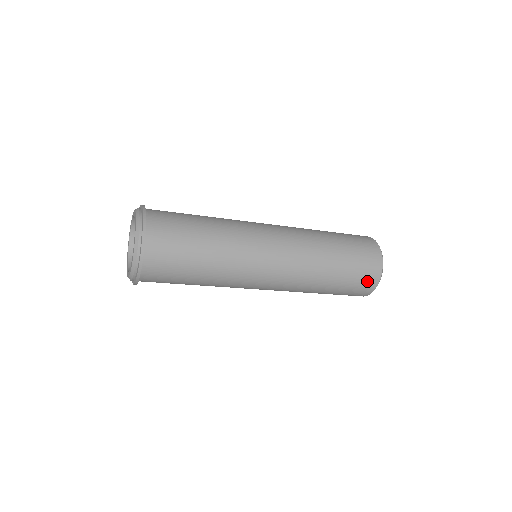
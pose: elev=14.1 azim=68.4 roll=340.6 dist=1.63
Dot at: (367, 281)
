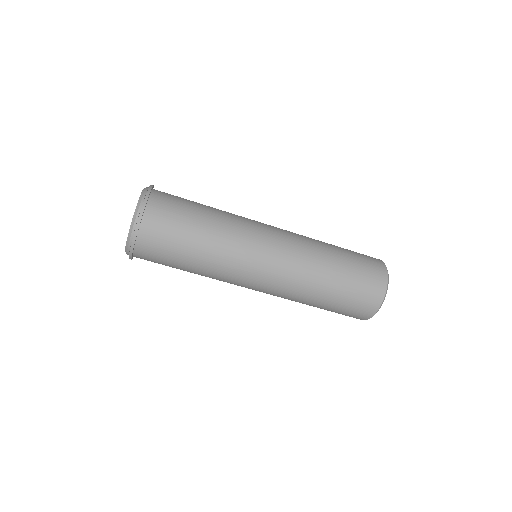
Dot at: (362, 310)
